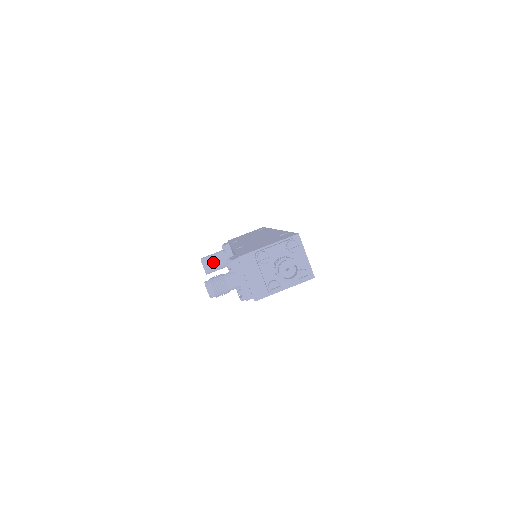
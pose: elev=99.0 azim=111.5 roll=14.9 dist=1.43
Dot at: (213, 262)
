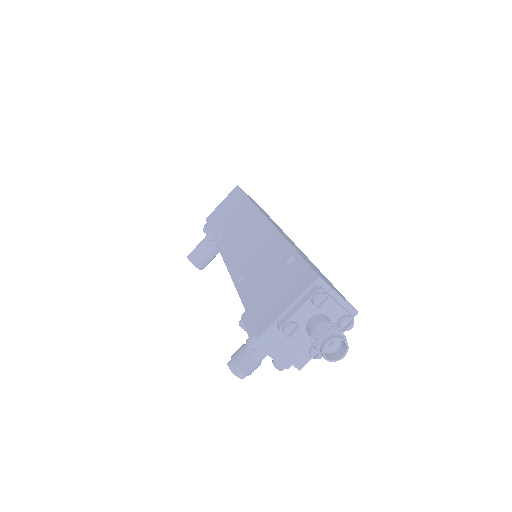
Dot at: (203, 256)
